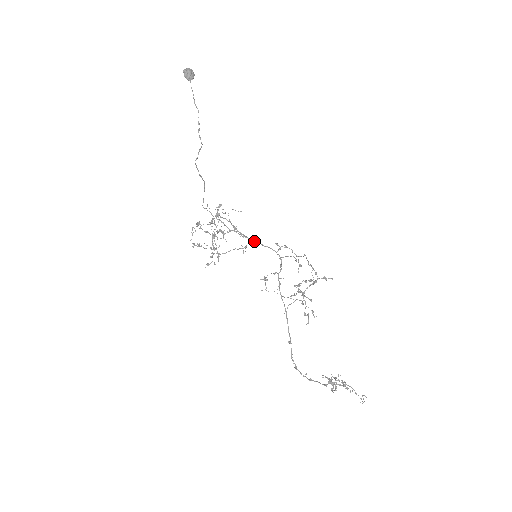
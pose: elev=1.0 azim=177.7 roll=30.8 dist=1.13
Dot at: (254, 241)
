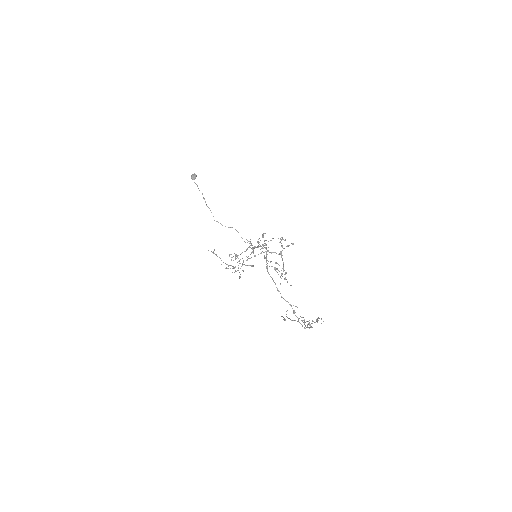
Dot at: (257, 247)
